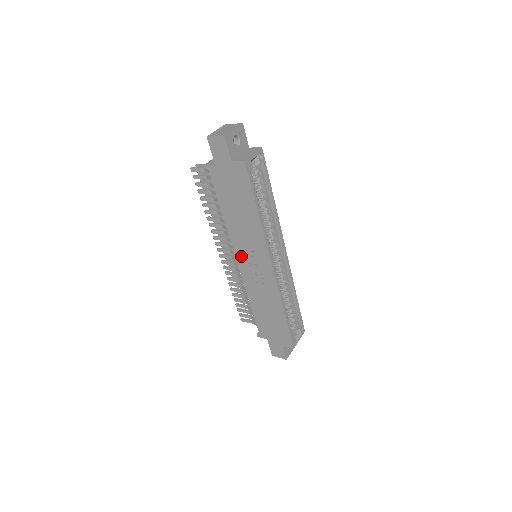
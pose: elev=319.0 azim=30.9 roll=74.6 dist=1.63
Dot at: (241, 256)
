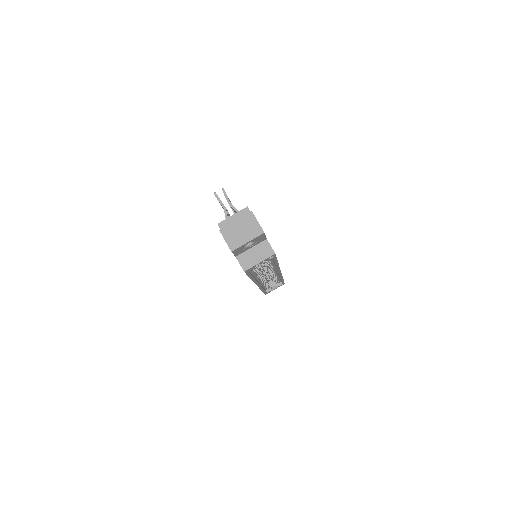
Dot at: occluded
